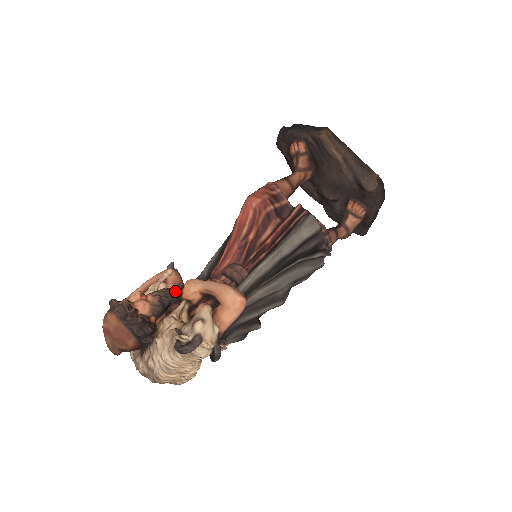
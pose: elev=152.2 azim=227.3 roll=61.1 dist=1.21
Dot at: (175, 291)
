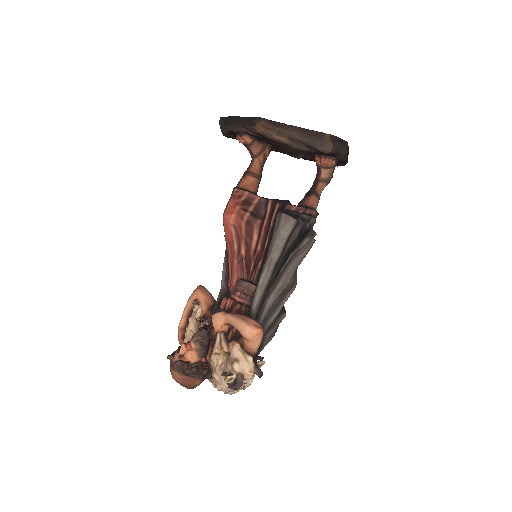
Dot at: occluded
